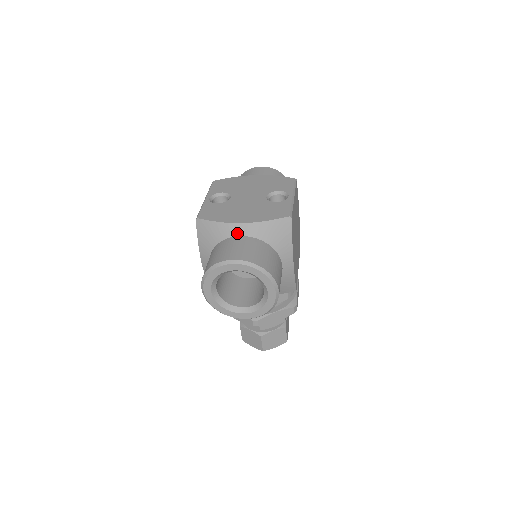
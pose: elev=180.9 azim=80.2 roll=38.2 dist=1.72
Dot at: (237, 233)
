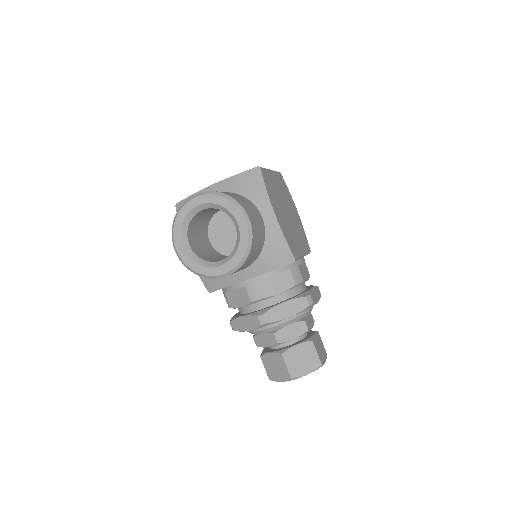
Dot at: occluded
